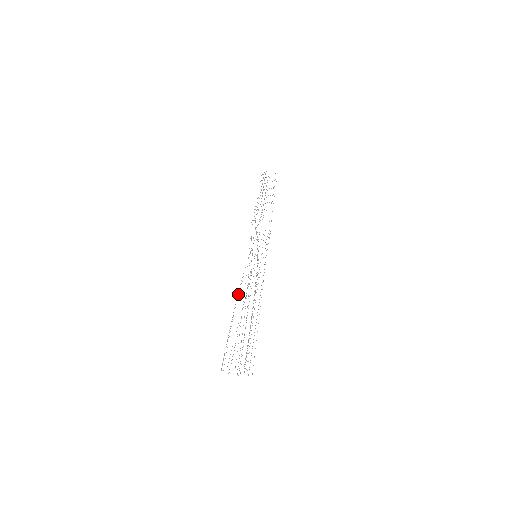
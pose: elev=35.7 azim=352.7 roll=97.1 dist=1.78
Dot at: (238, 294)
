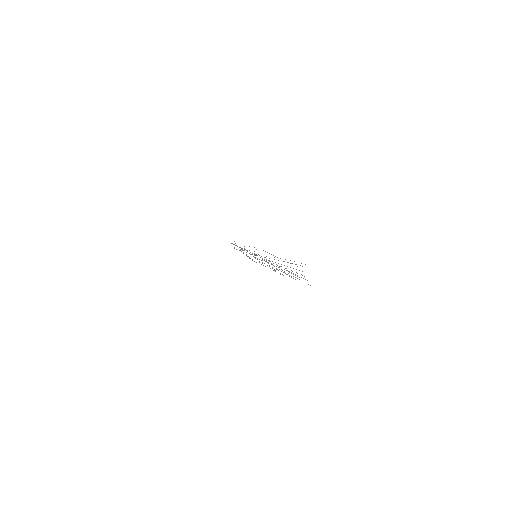
Dot at: occluded
